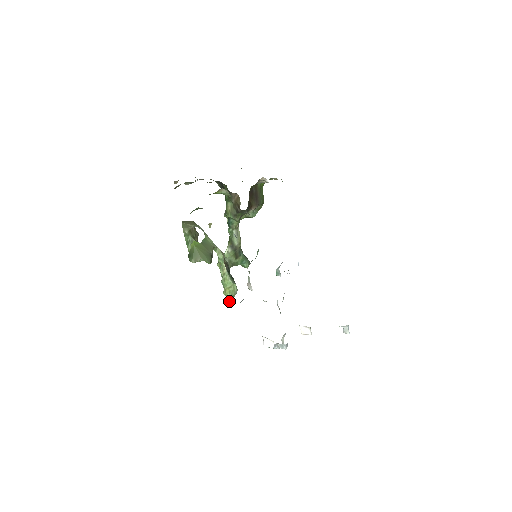
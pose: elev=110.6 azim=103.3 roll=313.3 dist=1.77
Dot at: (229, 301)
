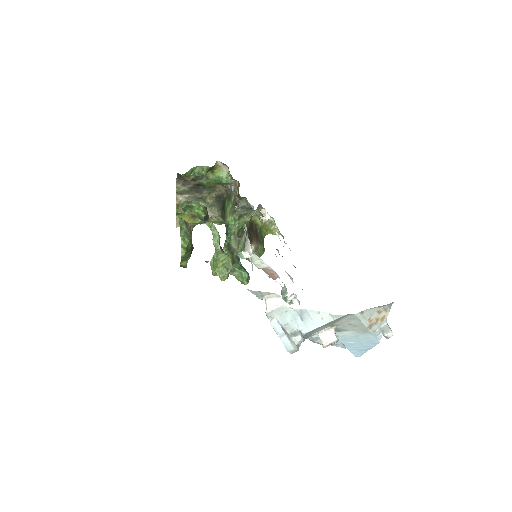
Dot at: (221, 277)
